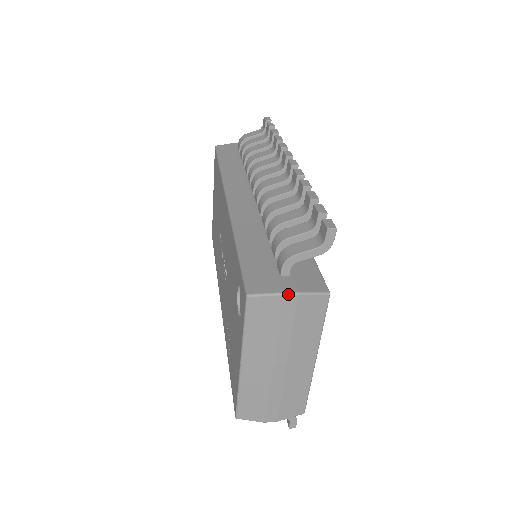
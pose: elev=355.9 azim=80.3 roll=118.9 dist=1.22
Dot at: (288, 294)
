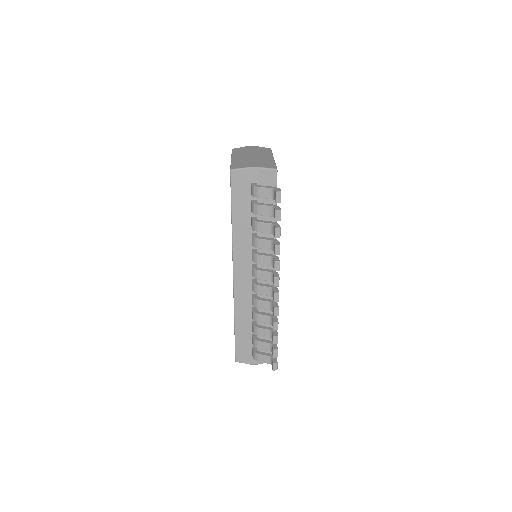
Dot at: occluded
